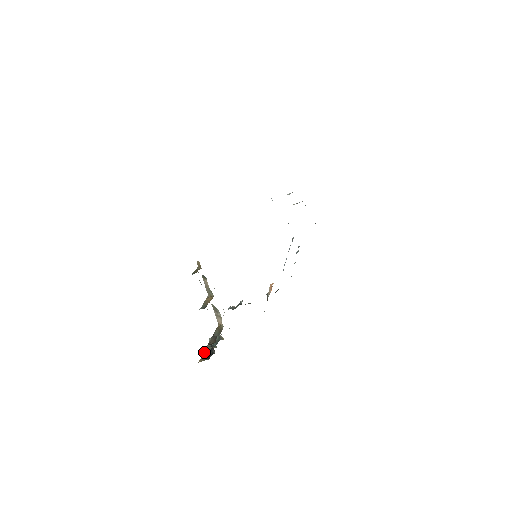
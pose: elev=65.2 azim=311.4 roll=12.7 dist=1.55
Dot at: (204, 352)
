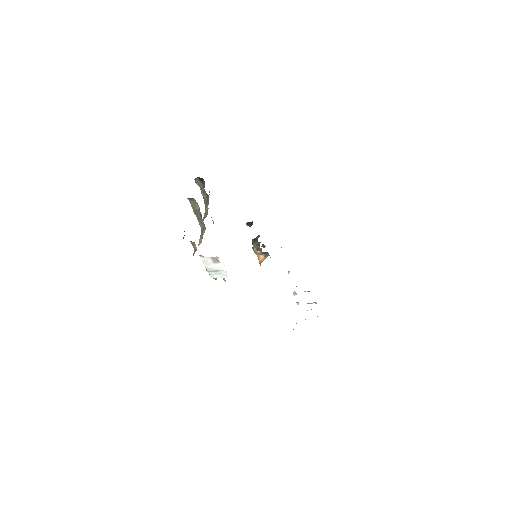
Dot at: occluded
